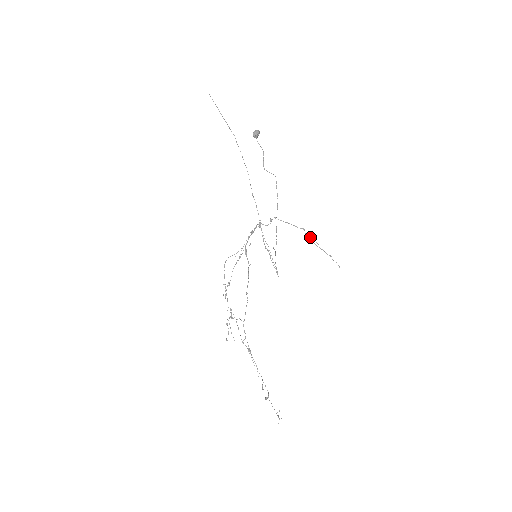
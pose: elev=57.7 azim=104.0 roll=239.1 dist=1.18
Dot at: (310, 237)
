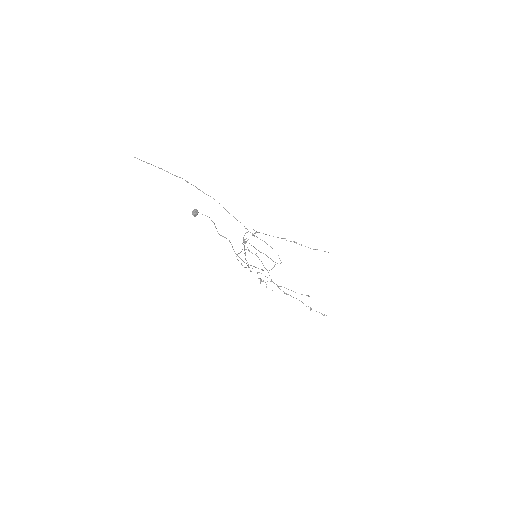
Dot at: occluded
